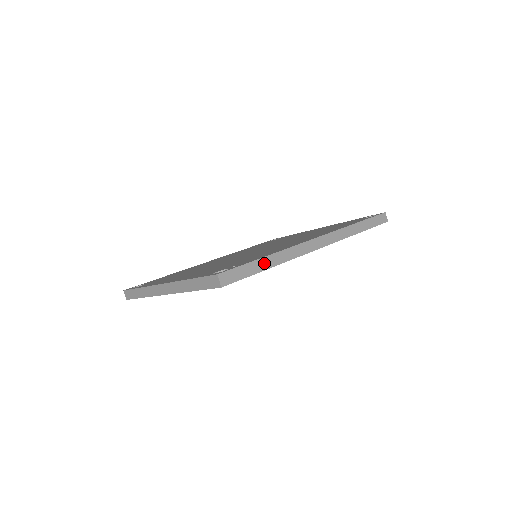
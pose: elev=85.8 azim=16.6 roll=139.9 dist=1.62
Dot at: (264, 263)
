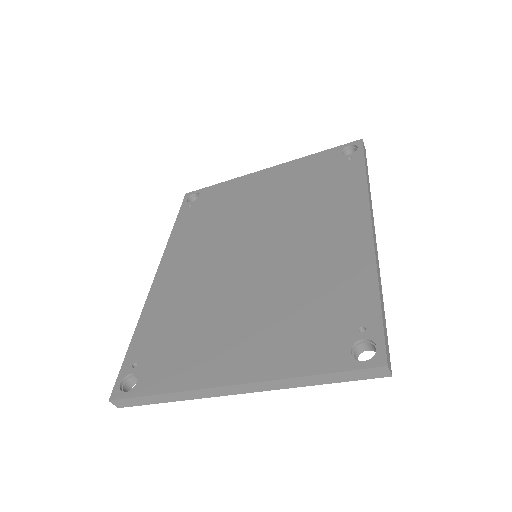
Dot at: (382, 302)
